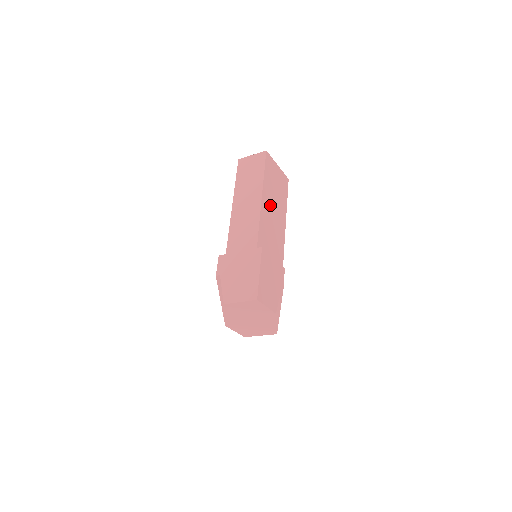
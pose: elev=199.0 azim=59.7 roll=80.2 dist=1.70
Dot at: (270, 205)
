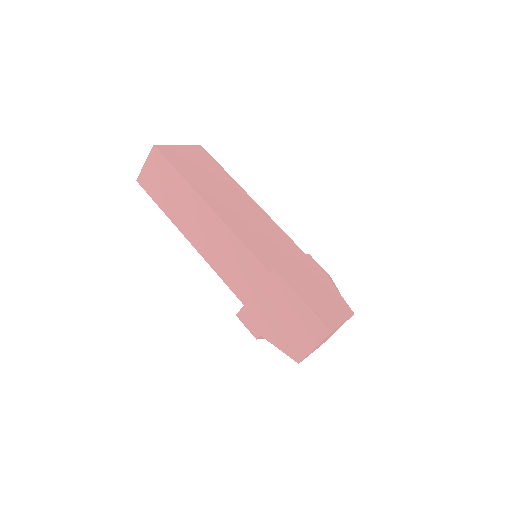
Dot at: (217, 195)
